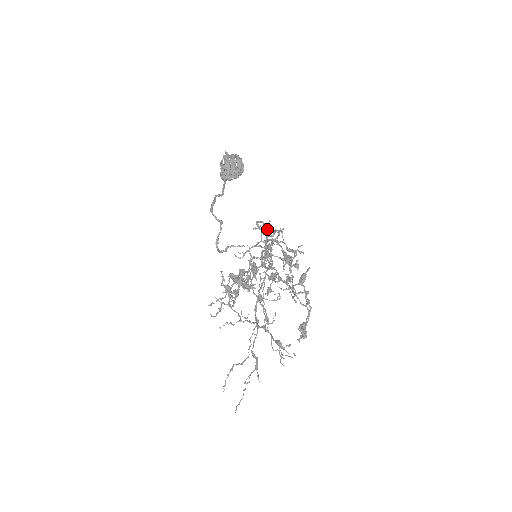
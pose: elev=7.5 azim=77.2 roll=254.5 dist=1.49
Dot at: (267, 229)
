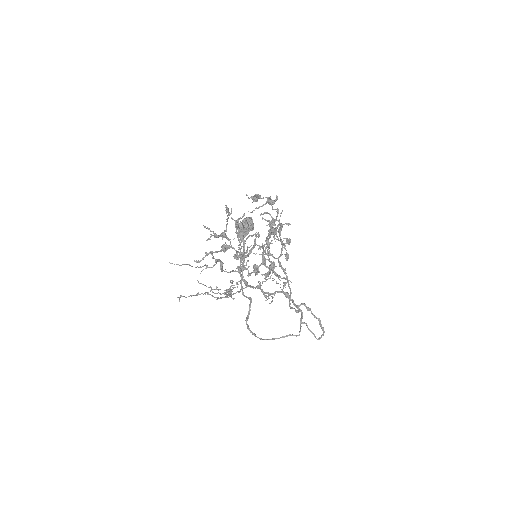
Dot at: occluded
